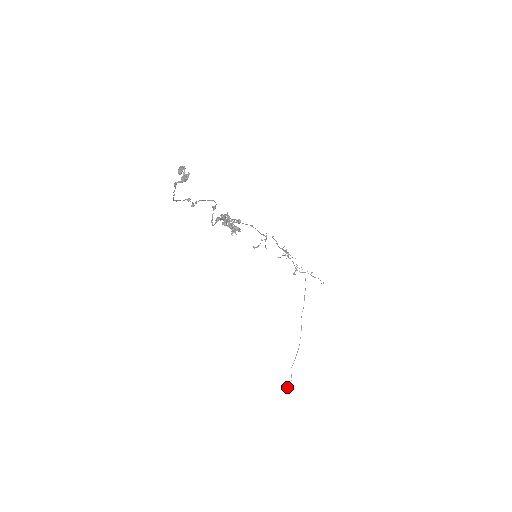
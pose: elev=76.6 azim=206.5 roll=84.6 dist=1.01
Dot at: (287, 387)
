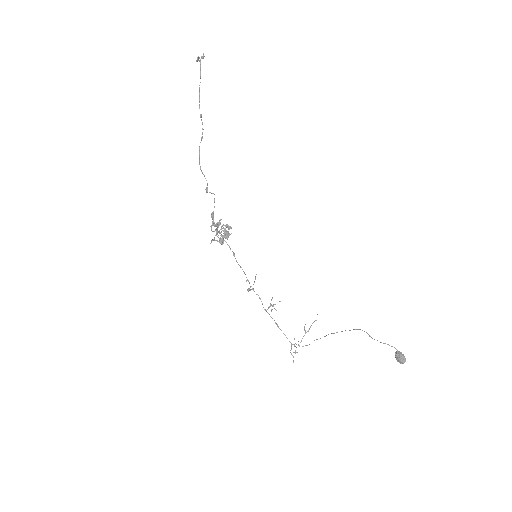
Dot at: (402, 355)
